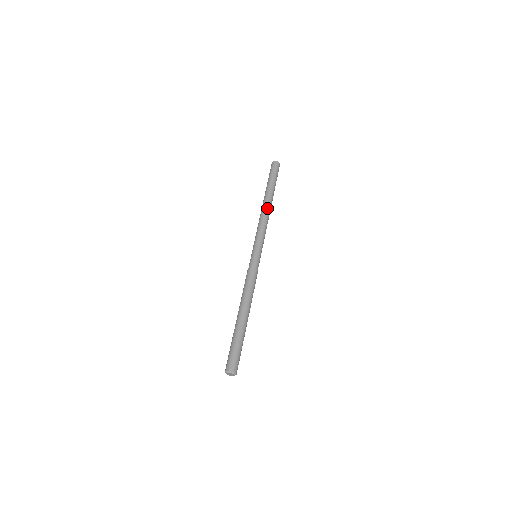
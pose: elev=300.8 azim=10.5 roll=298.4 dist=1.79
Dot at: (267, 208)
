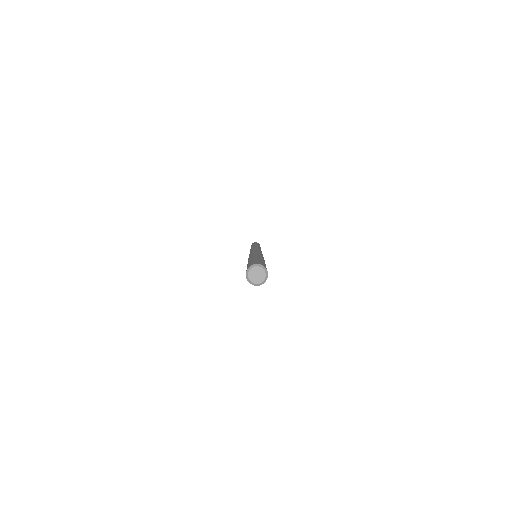
Dot at: occluded
